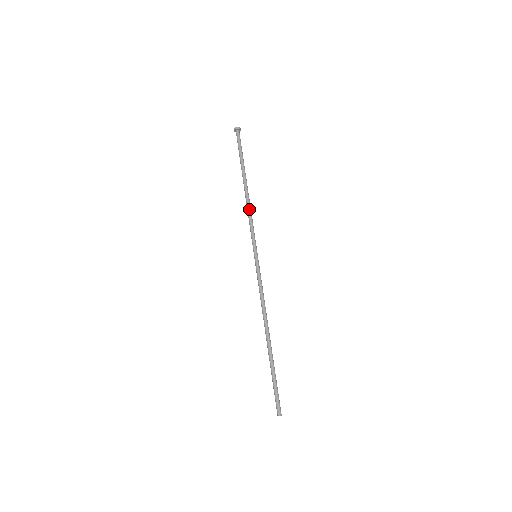
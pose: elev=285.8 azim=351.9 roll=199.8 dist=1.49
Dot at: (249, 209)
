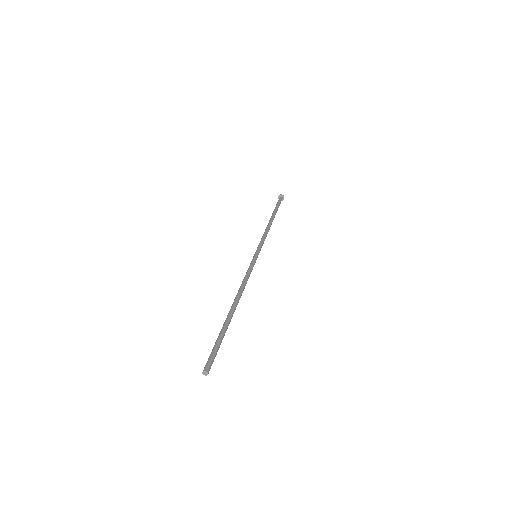
Dot at: (266, 230)
